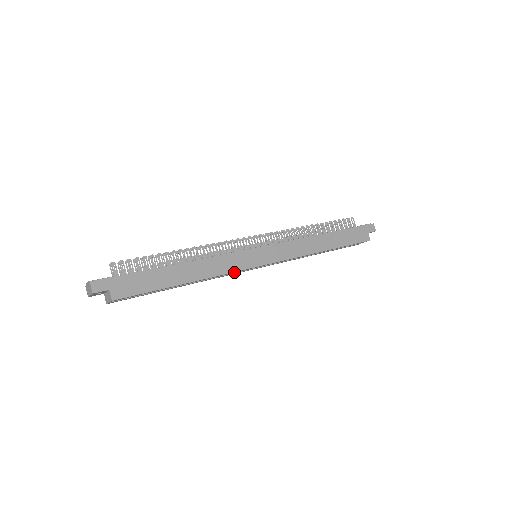
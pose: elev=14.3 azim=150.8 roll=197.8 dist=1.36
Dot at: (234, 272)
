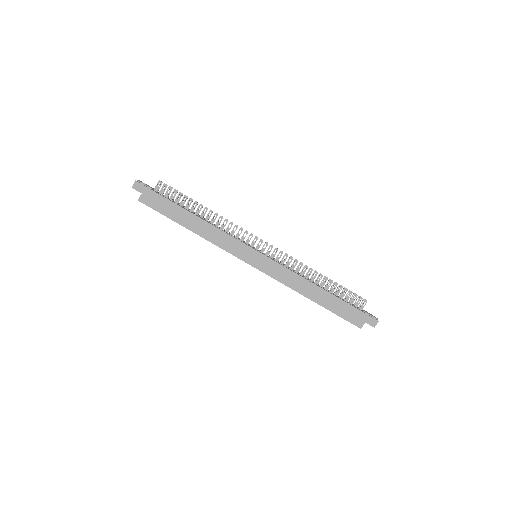
Dot at: (227, 251)
